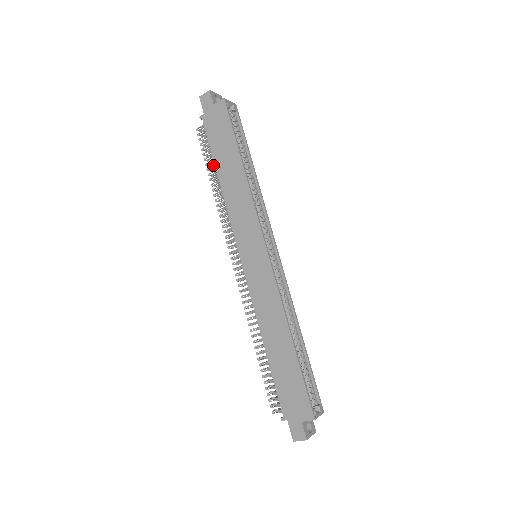
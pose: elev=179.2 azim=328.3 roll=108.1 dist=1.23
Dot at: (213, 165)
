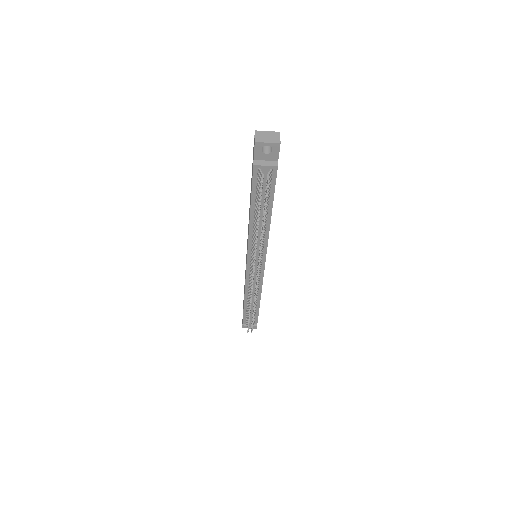
Dot at: (248, 312)
